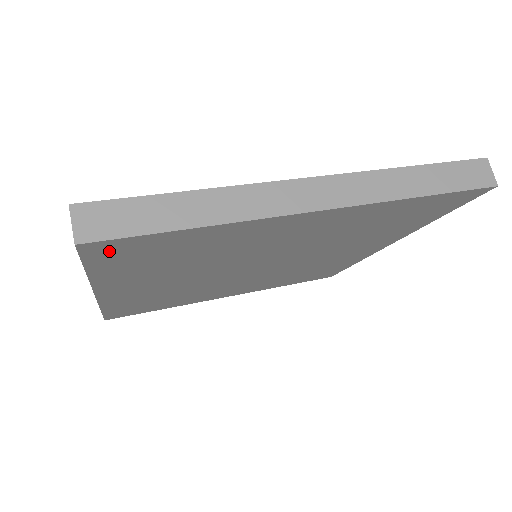
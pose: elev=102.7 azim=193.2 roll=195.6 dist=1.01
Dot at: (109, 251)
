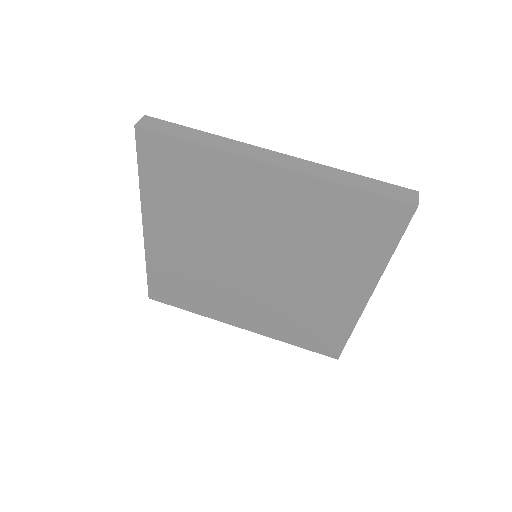
Dot at: (151, 148)
